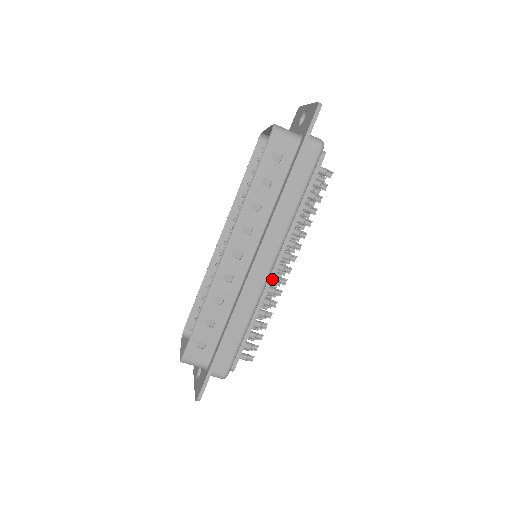
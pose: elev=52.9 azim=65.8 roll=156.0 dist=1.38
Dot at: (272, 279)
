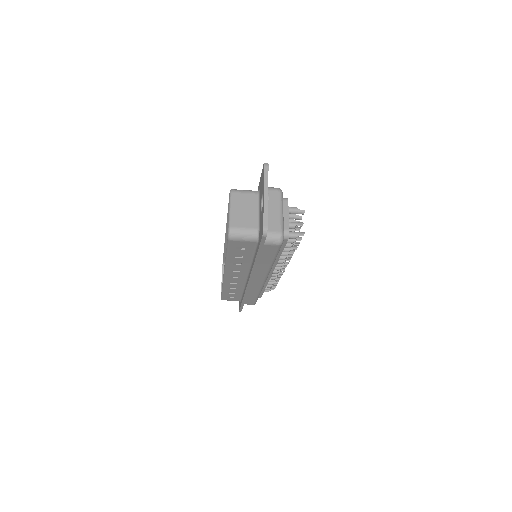
Dot at: occluded
